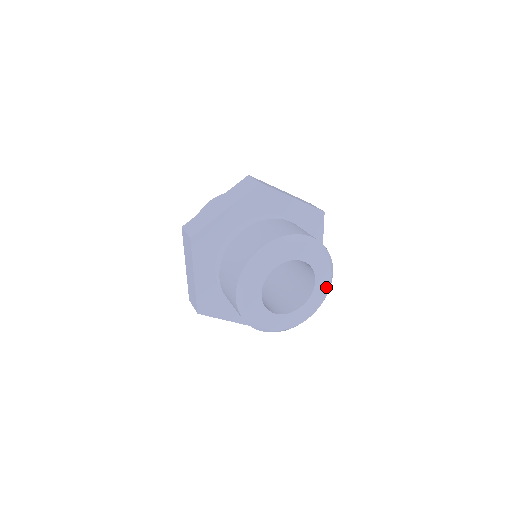
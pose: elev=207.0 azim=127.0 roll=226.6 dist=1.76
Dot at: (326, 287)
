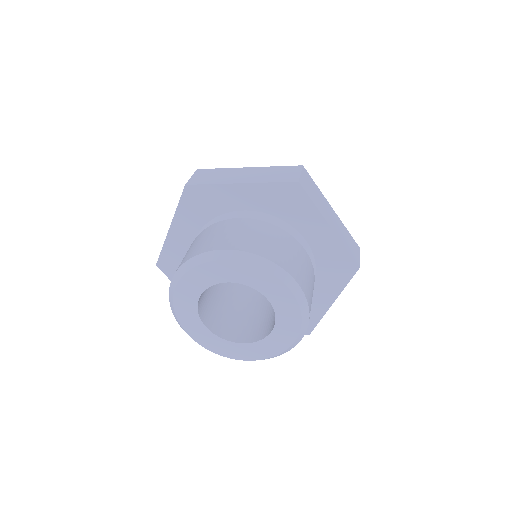
Dot at: (292, 303)
